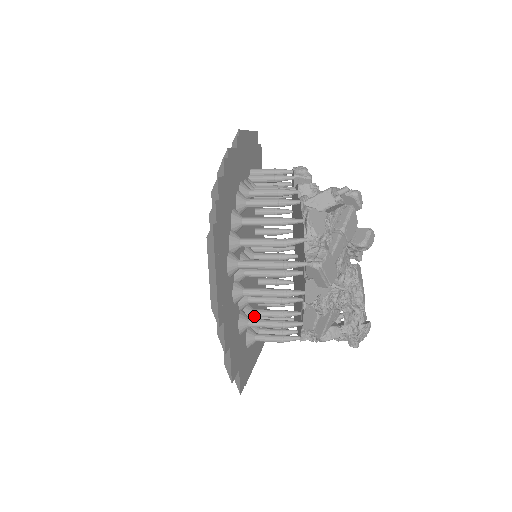
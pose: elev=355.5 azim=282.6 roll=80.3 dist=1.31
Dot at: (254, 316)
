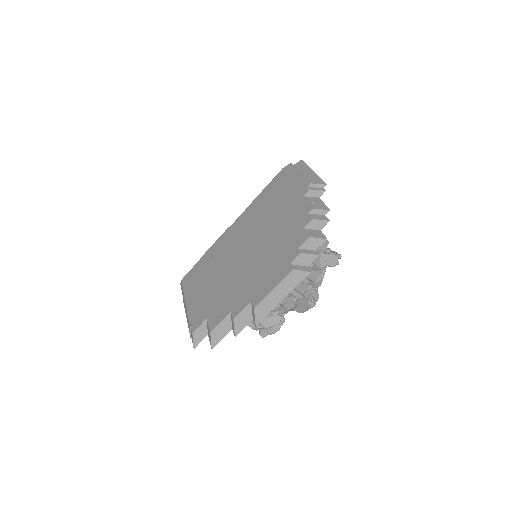
Dot at: occluded
